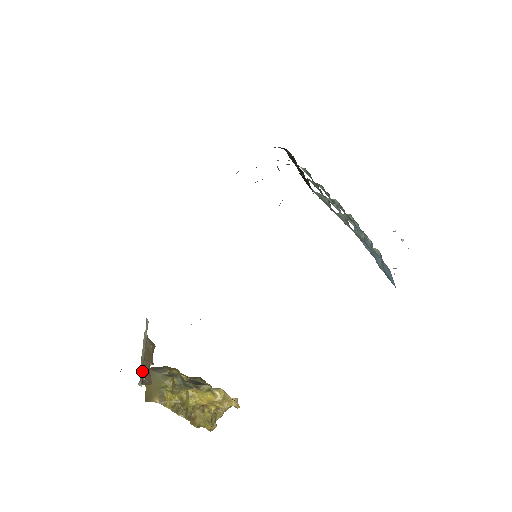
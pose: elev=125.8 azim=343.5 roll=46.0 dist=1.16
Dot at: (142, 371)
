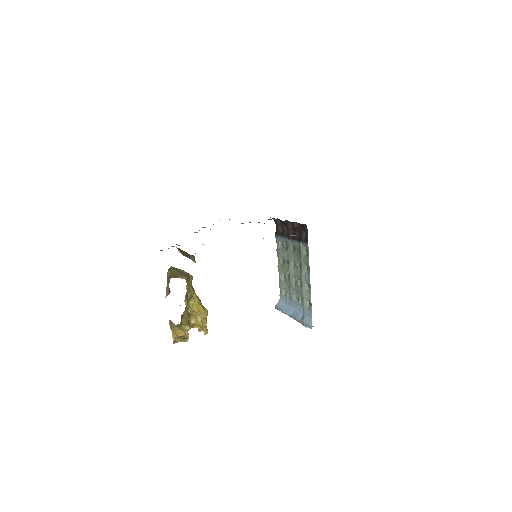
Dot at: occluded
